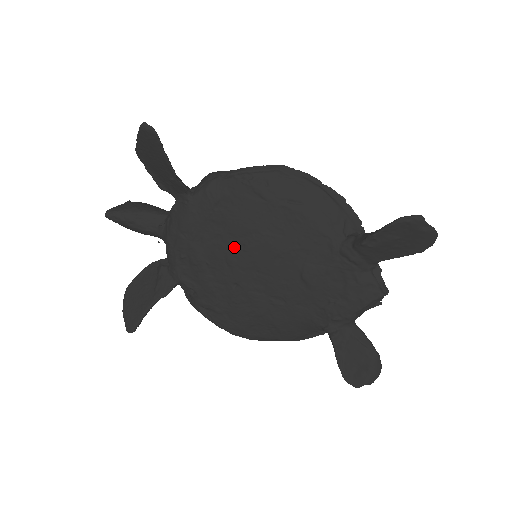
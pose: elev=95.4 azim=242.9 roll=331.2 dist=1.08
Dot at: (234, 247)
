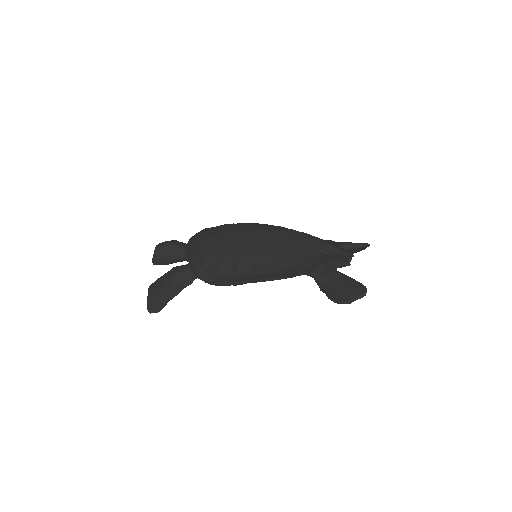
Dot at: occluded
